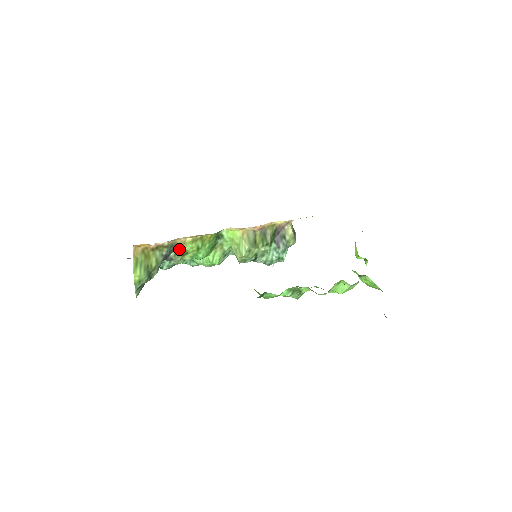
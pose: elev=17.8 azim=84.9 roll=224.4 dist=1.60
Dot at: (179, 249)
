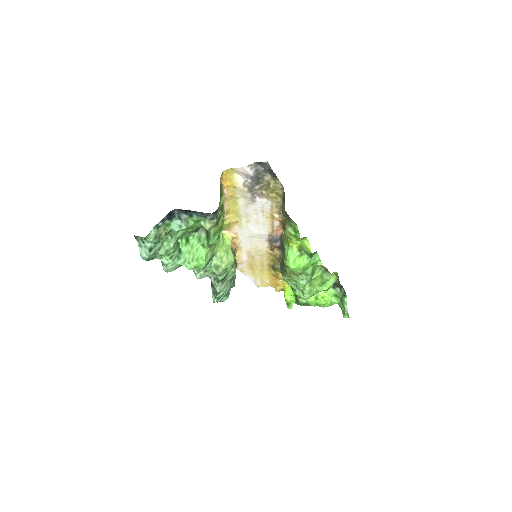
Dot at: (221, 213)
